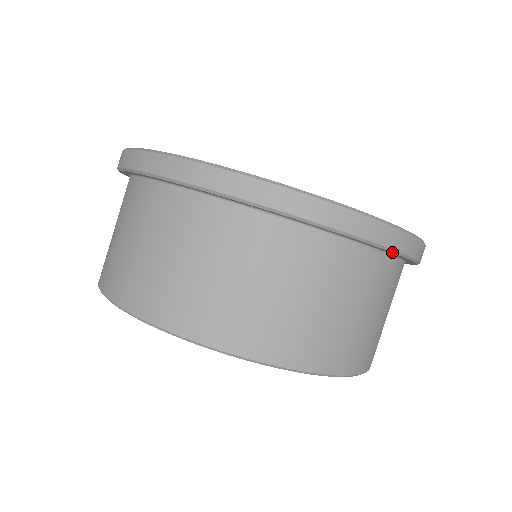
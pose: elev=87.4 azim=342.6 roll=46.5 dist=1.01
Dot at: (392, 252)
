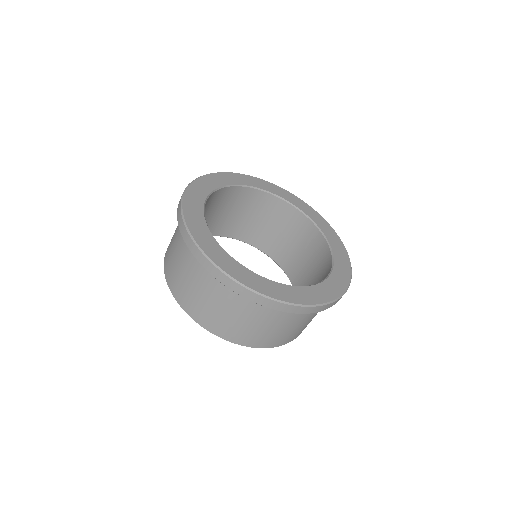
Dot at: occluded
